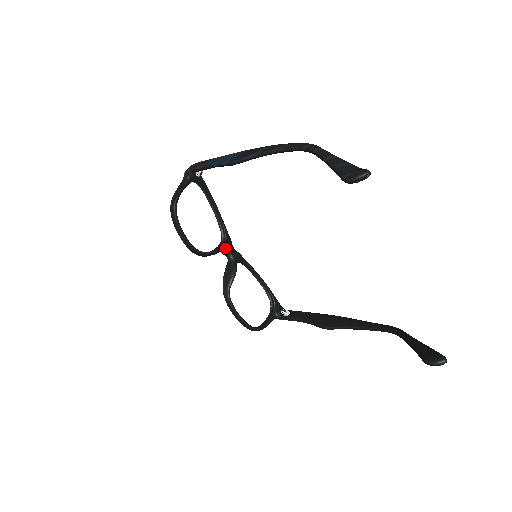
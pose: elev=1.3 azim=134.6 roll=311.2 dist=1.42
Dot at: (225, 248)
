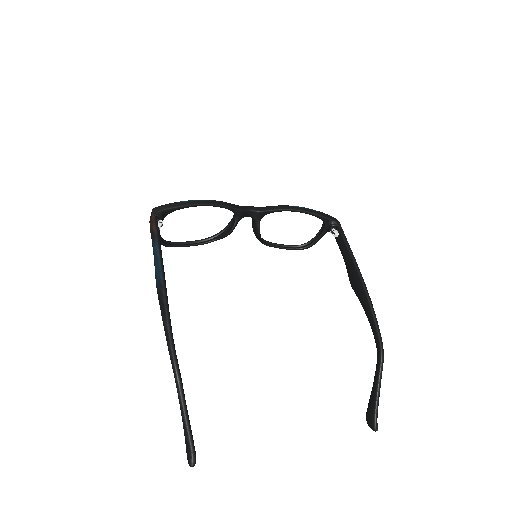
Dot at: (239, 220)
